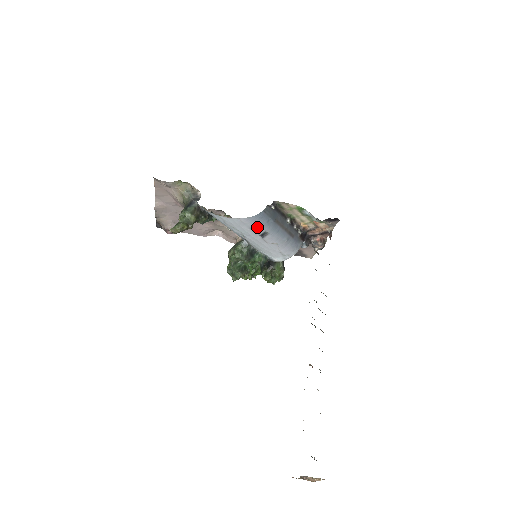
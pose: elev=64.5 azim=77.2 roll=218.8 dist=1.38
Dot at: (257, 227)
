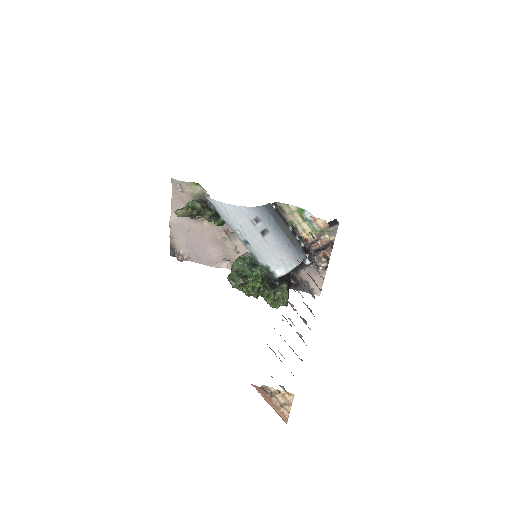
Dot at: (258, 221)
